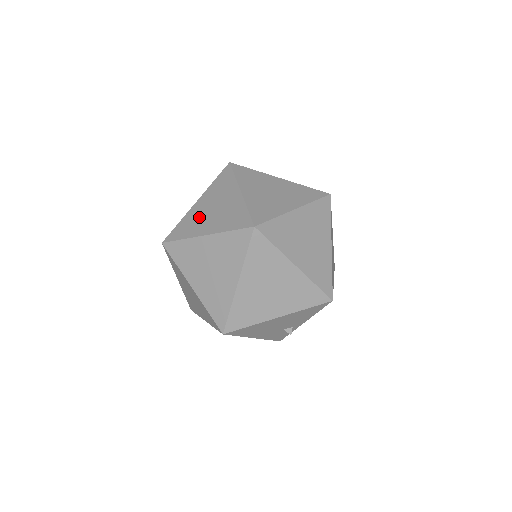
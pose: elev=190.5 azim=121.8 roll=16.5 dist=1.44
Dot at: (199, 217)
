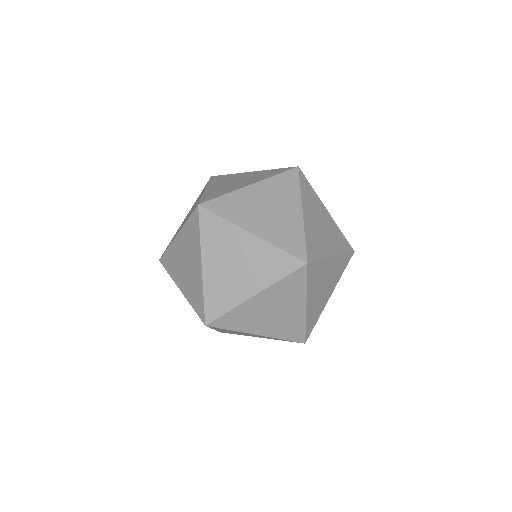
Dot at: (226, 281)
